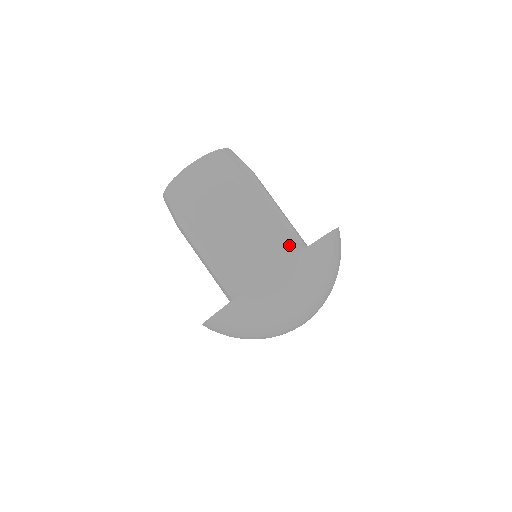
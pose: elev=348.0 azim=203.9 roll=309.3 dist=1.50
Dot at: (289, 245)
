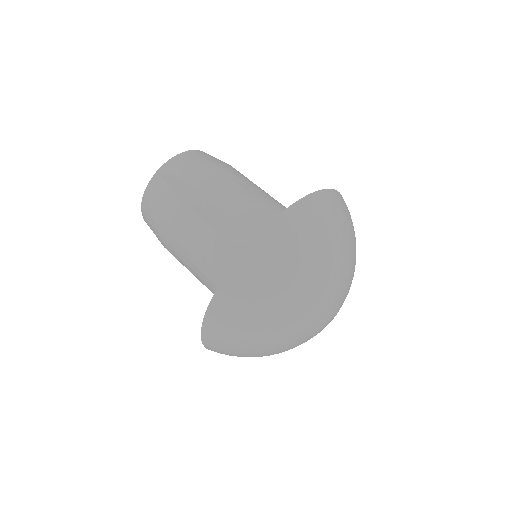
Dot at: occluded
